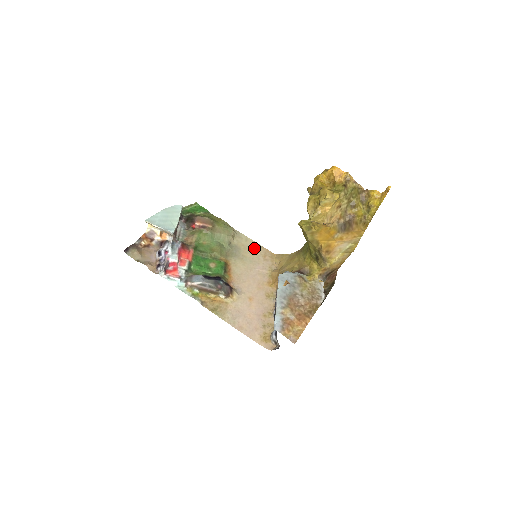
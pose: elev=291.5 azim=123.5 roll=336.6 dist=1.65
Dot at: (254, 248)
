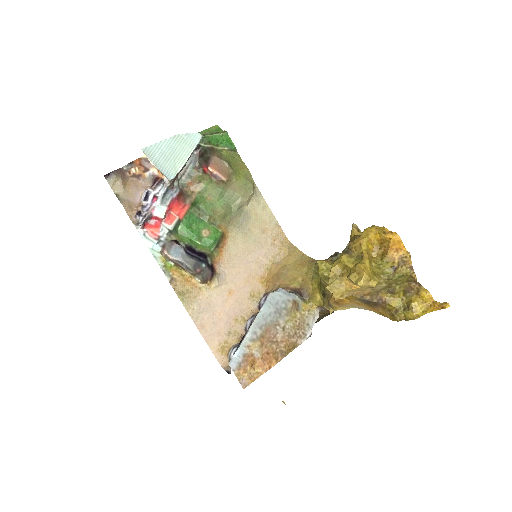
Dot at: (267, 223)
